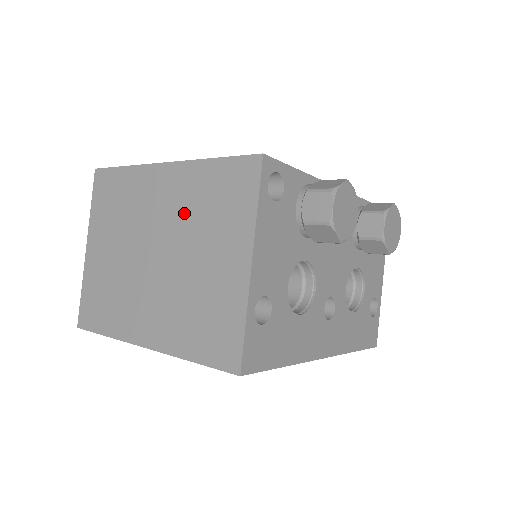
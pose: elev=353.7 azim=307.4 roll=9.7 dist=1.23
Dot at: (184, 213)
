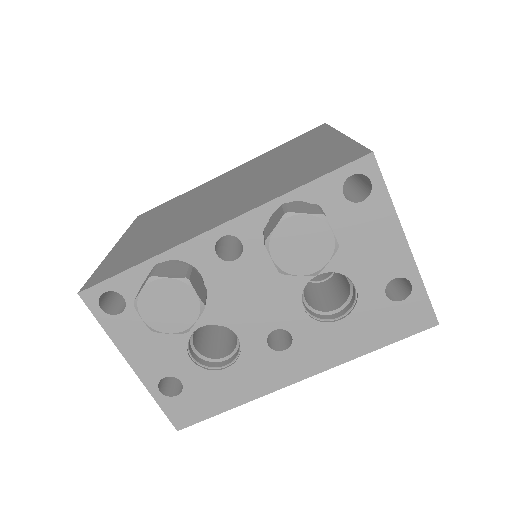
Dot at: occluded
